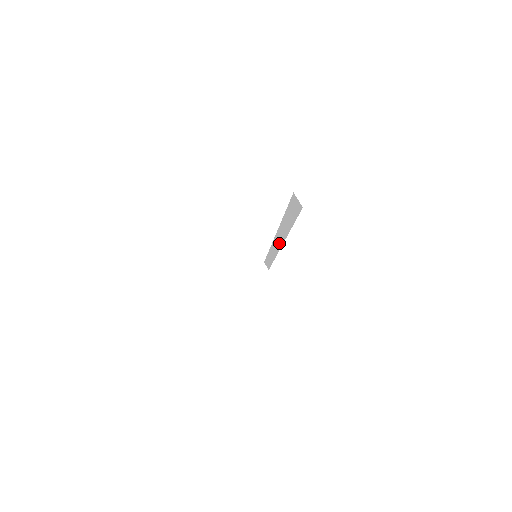
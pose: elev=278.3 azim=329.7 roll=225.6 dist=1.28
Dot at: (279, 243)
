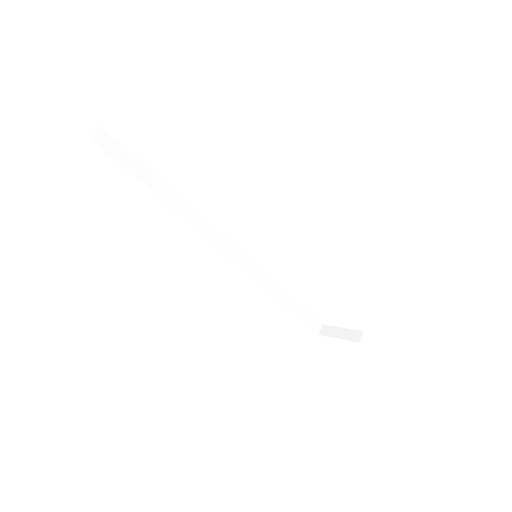
Dot at: occluded
